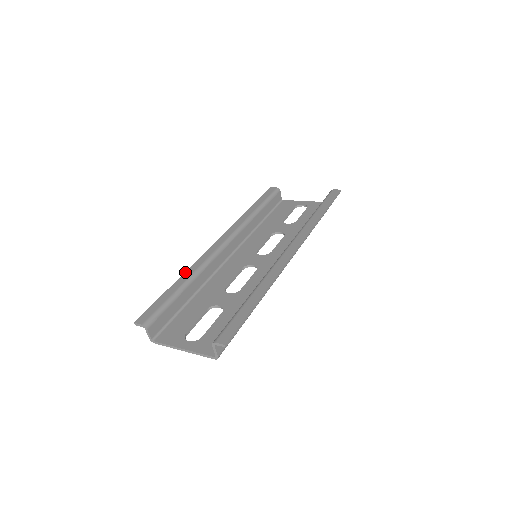
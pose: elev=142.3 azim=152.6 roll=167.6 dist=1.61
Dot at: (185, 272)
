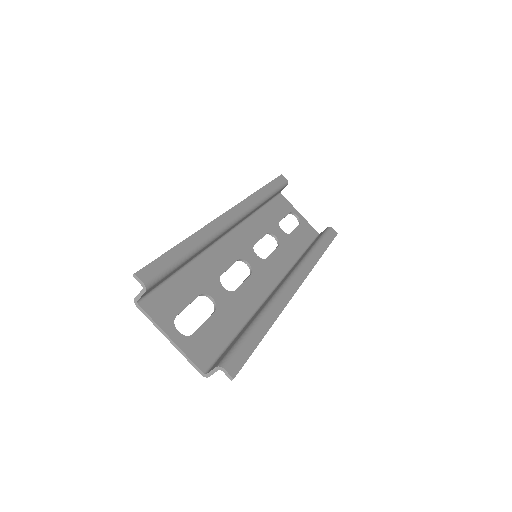
Dot at: (196, 232)
